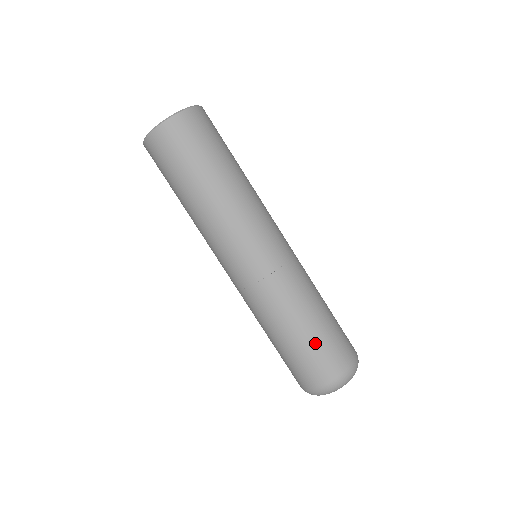
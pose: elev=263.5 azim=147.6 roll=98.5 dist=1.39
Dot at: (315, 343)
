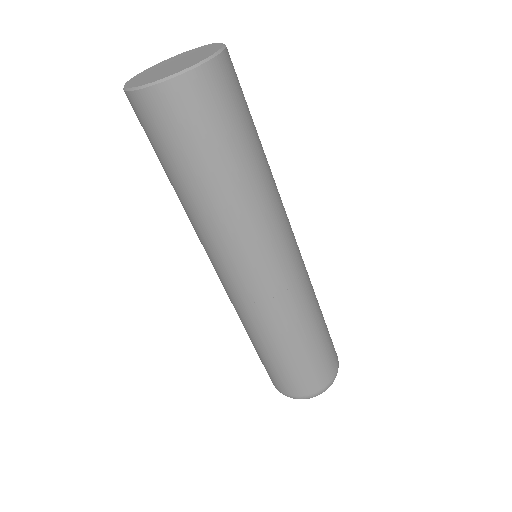
Dot at: (288, 368)
